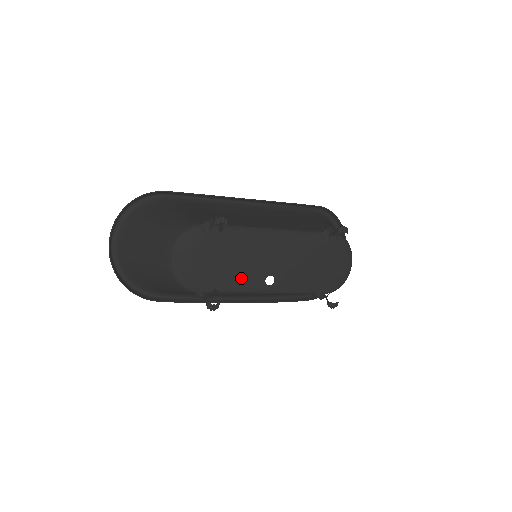
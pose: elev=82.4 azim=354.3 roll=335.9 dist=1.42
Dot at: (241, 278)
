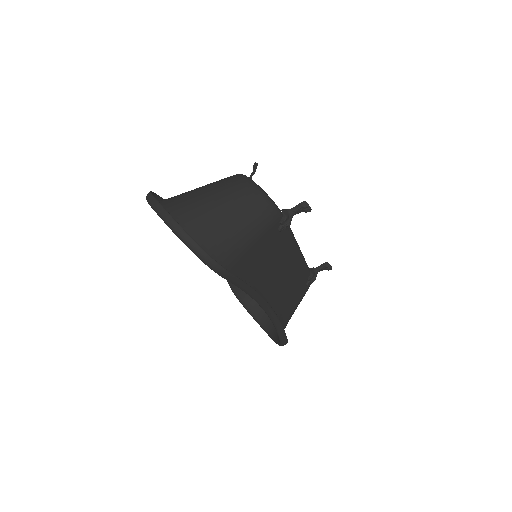
Dot at: occluded
